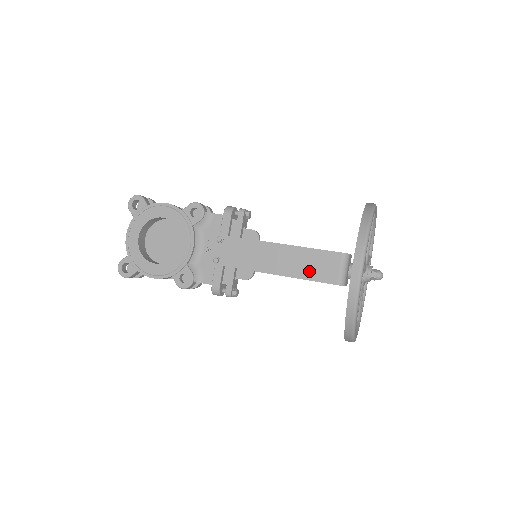
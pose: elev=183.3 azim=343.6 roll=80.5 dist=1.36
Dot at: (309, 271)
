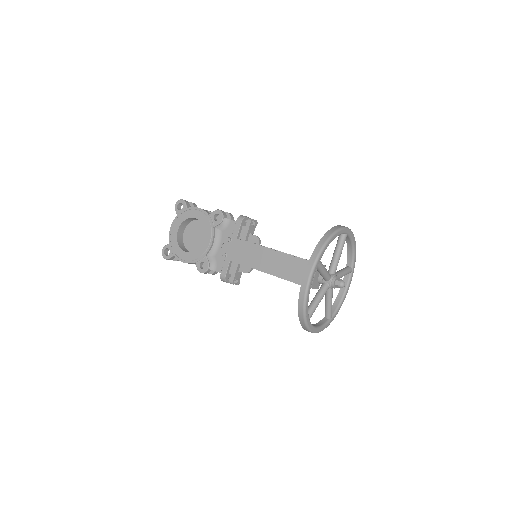
Dot at: (286, 272)
